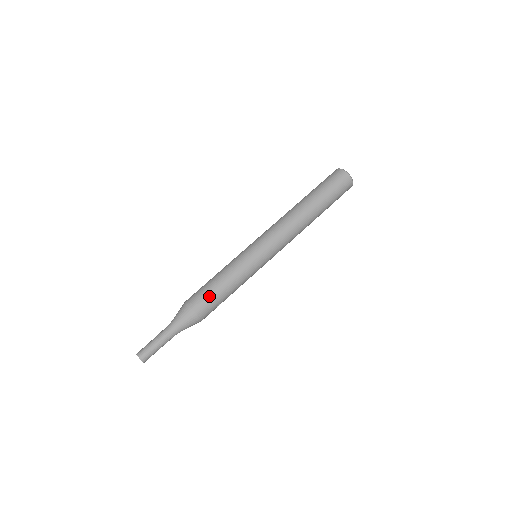
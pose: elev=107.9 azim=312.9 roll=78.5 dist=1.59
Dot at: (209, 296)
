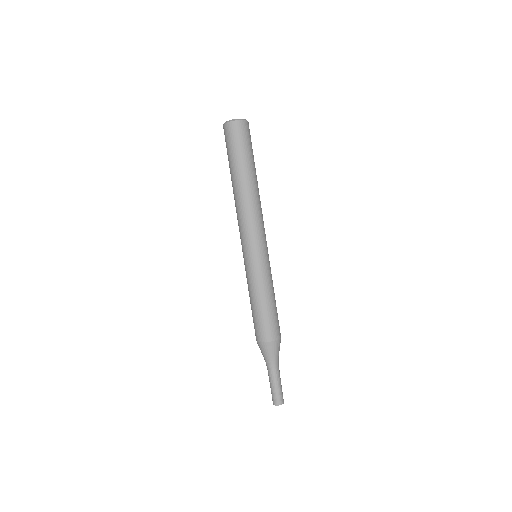
Dot at: (277, 318)
